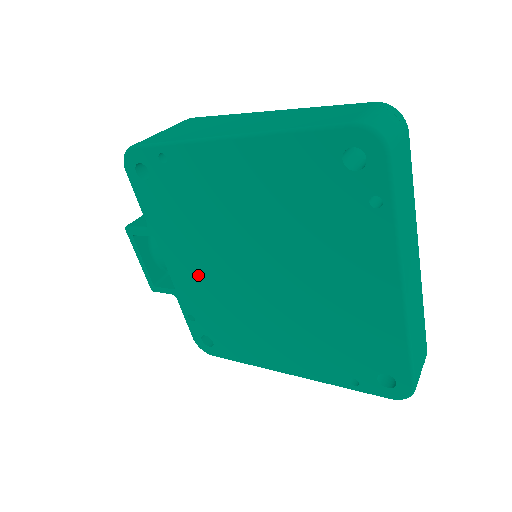
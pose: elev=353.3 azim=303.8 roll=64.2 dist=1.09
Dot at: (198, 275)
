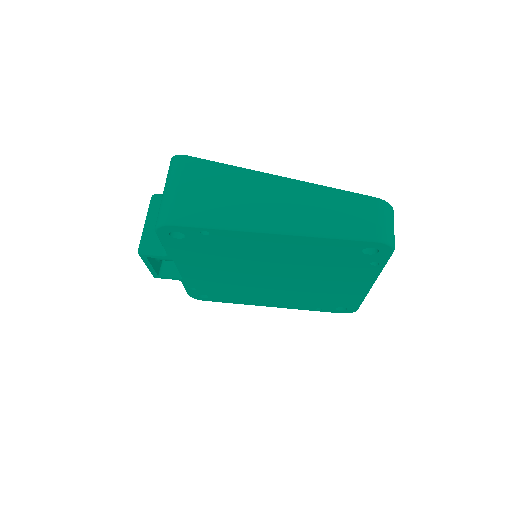
Dot at: (211, 275)
